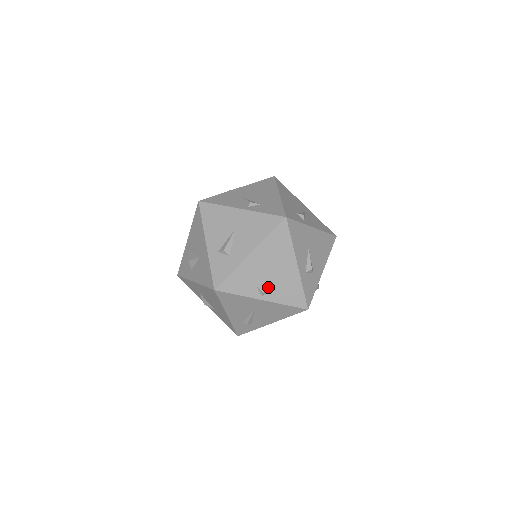
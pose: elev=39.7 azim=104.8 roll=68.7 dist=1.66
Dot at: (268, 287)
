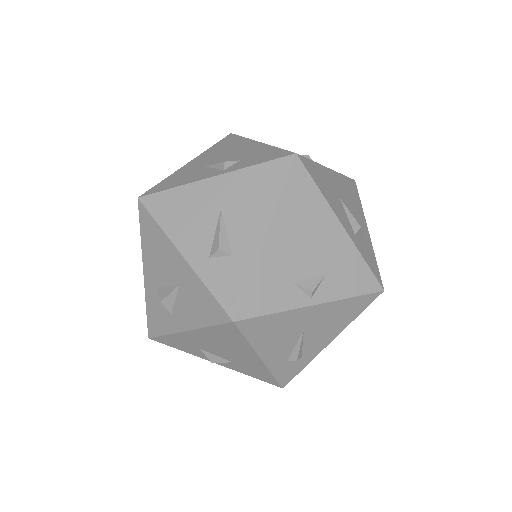
Dot at: (314, 279)
